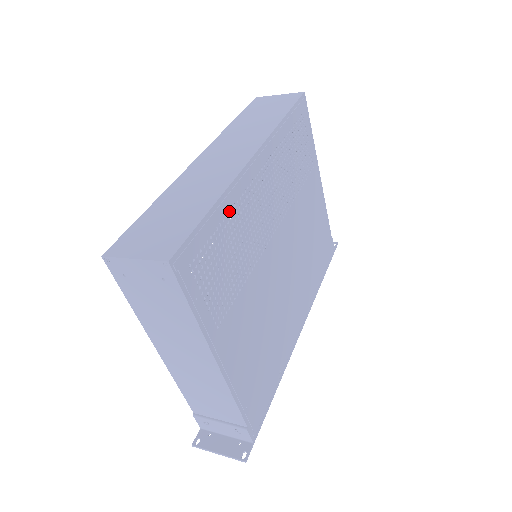
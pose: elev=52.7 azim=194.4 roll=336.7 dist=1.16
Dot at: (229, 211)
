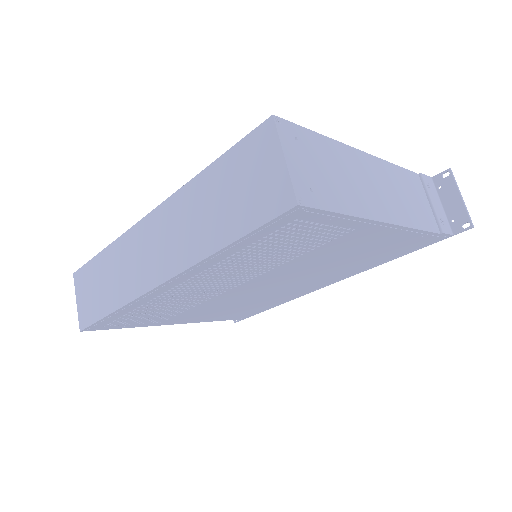
Dot at: (138, 307)
